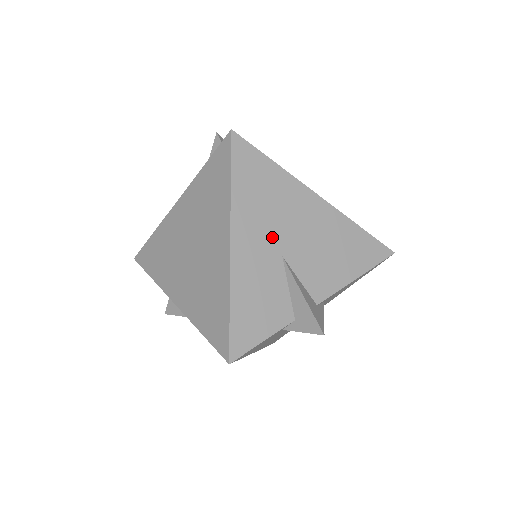
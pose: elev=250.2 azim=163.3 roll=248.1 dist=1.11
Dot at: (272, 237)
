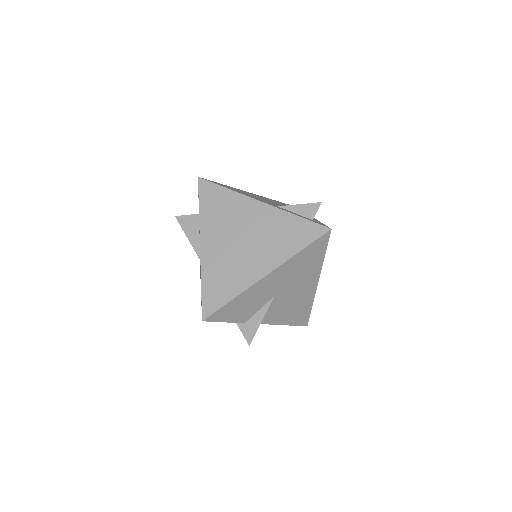
Dot at: (282, 285)
